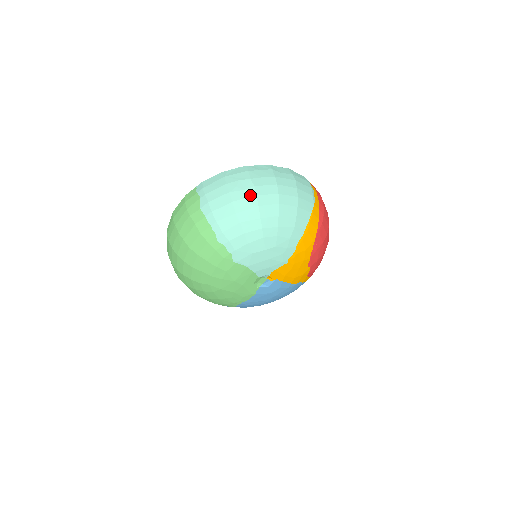
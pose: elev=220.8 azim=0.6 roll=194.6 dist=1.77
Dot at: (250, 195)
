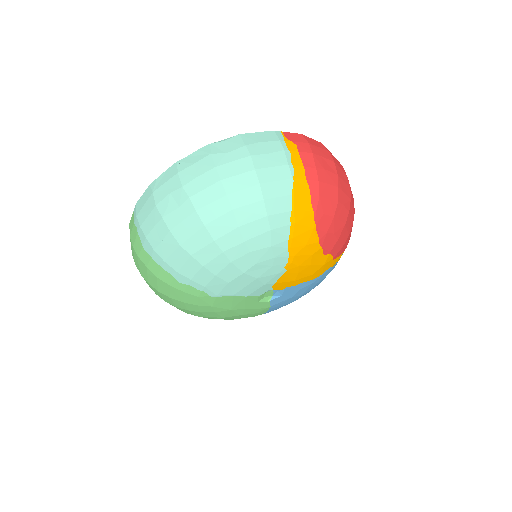
Dot at: (188, 213)
